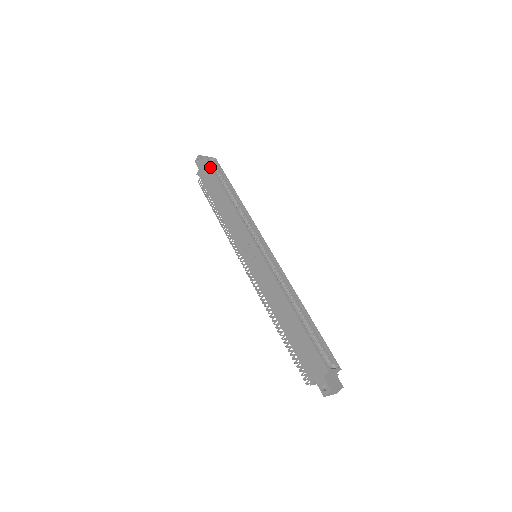
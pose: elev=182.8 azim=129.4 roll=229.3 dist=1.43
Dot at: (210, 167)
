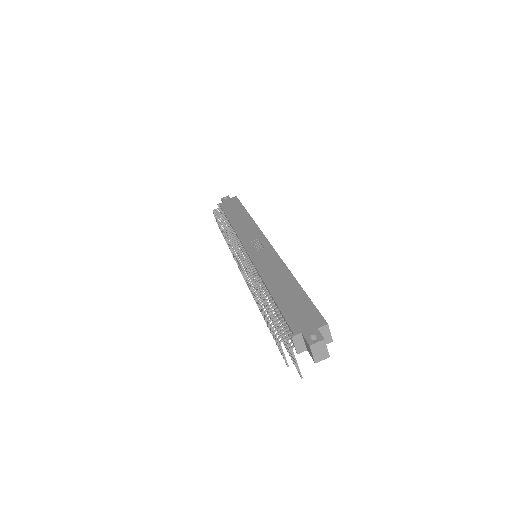
Dot at: (239, 201)
